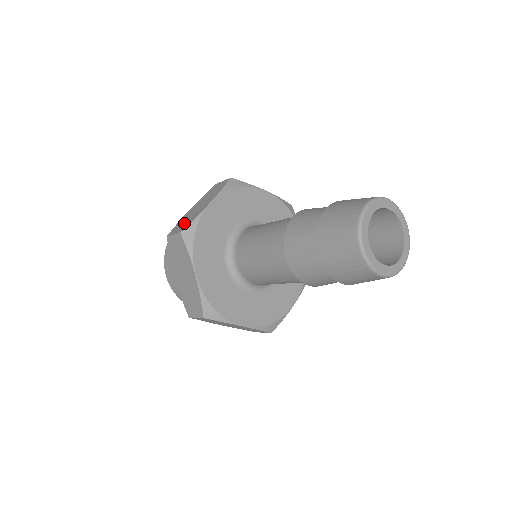
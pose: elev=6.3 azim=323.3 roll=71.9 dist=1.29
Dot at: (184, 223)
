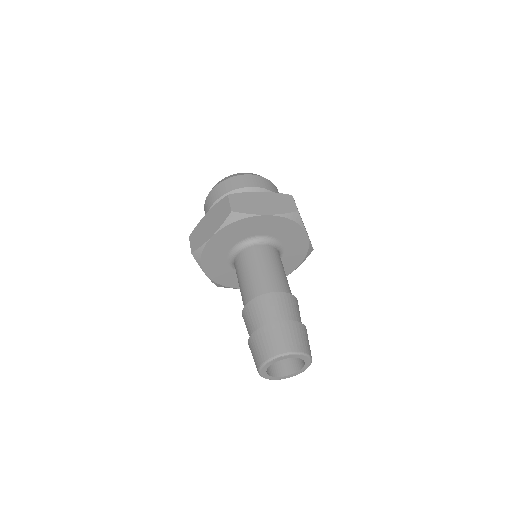
Dot at: (197, 239)
